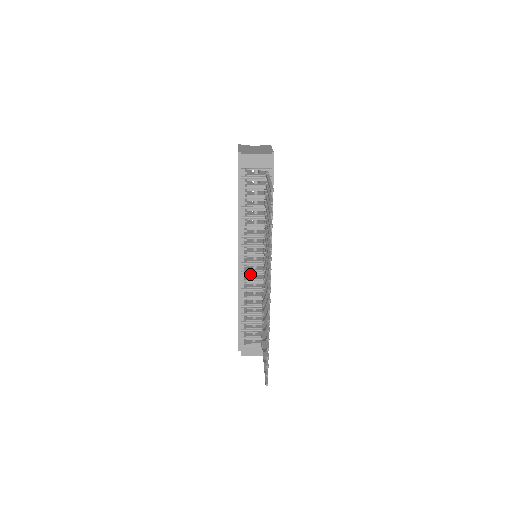
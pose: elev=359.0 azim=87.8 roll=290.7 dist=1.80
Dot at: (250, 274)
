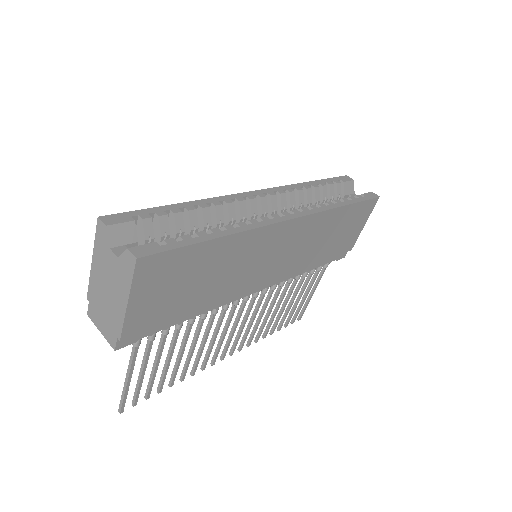
Dot at: occluded
